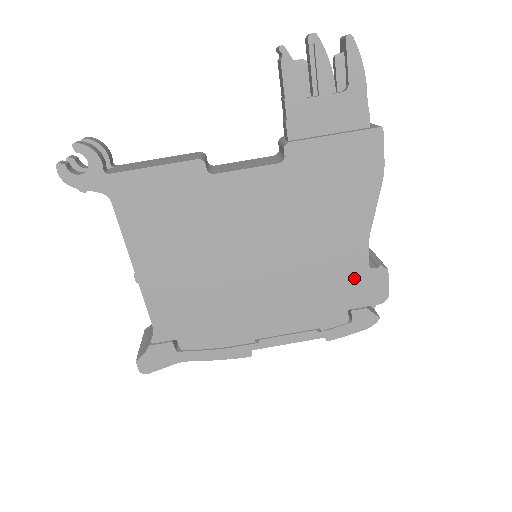
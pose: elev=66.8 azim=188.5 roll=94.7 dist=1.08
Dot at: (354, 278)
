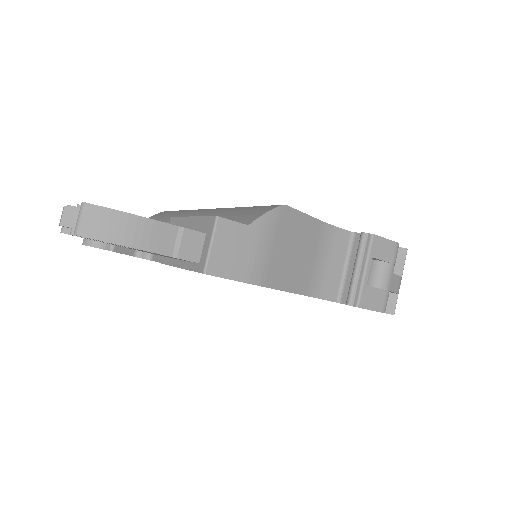
Dot at: occluded
